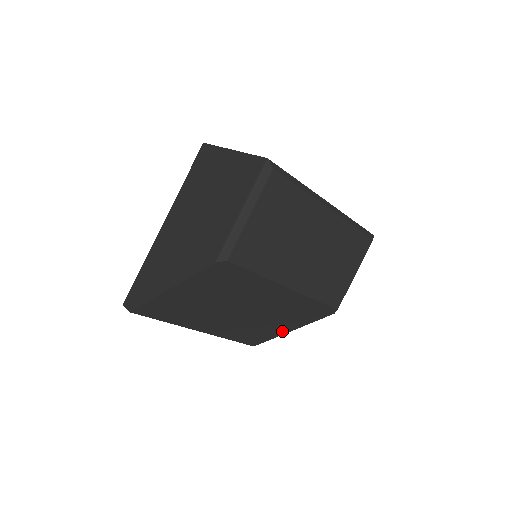
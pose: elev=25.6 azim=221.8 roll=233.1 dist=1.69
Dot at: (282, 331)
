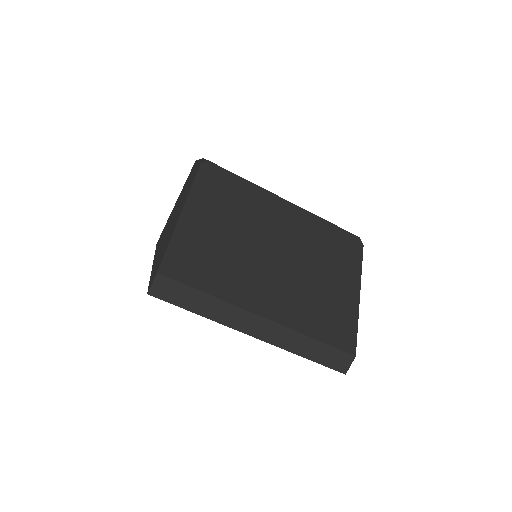
Dot at: (351, 299)
